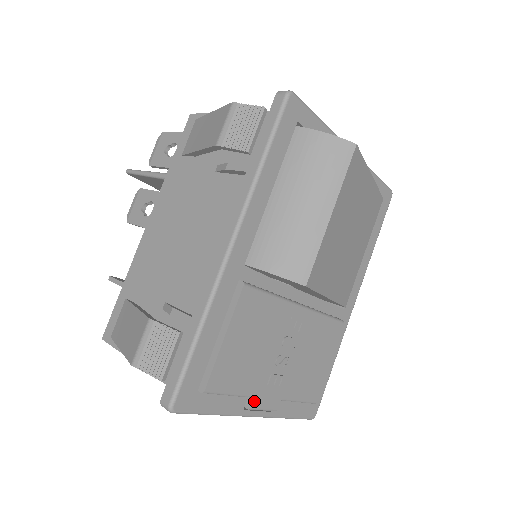
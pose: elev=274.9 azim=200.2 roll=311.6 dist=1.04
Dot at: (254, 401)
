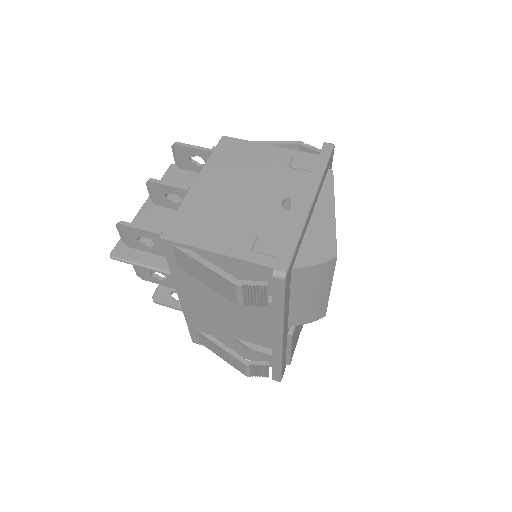
Dot at: occluded
